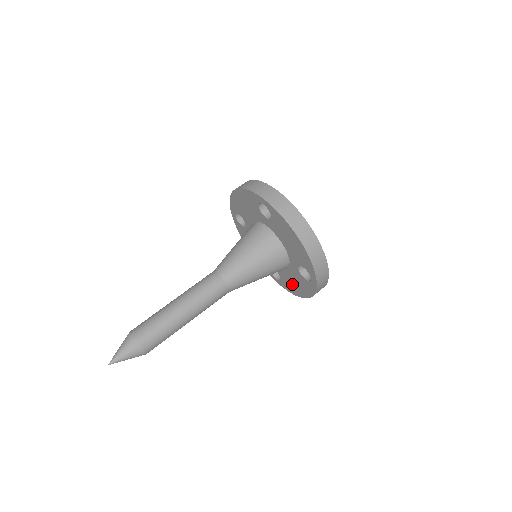
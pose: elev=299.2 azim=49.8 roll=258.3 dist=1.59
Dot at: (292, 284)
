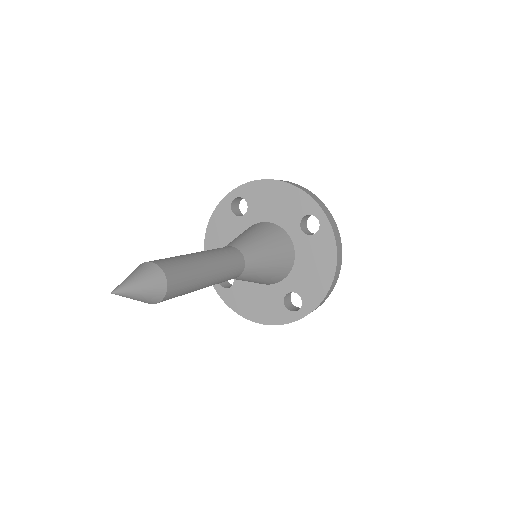
Dot at: (313, 277)
